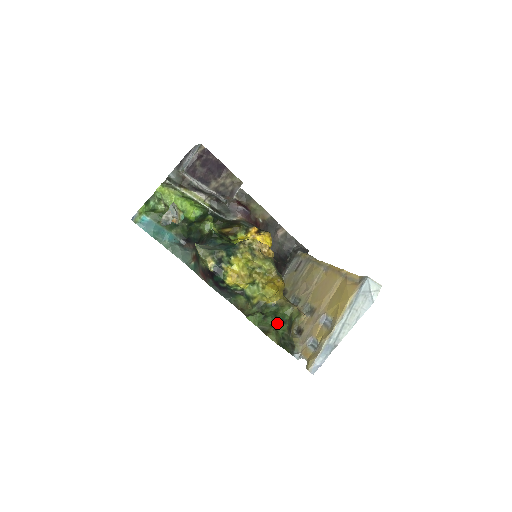
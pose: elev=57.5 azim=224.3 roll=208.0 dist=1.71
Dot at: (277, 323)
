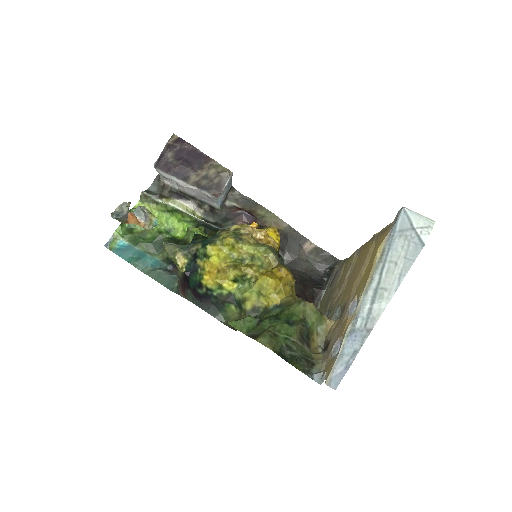
Dot at: (276, 324)
